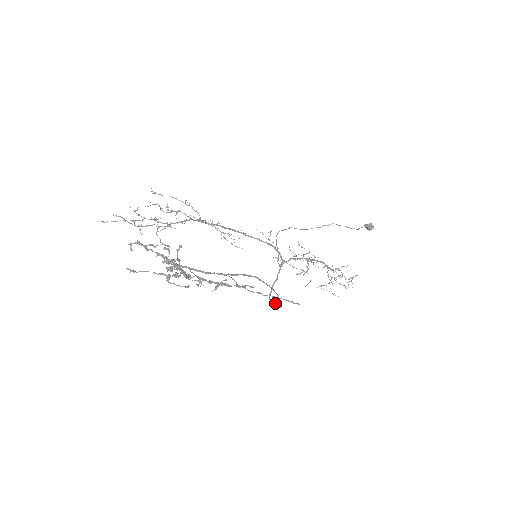
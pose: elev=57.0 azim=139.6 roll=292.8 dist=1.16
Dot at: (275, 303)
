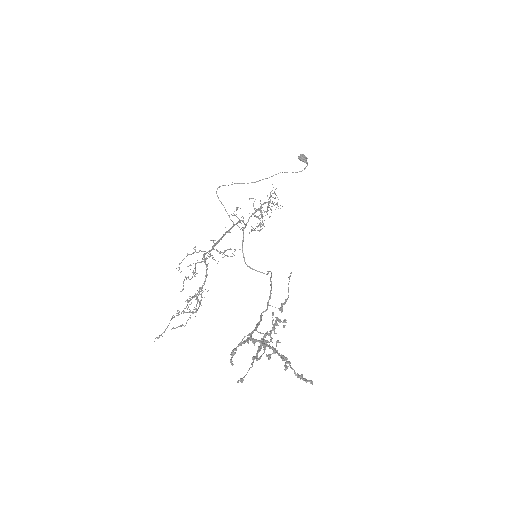
Dot at: occluded
